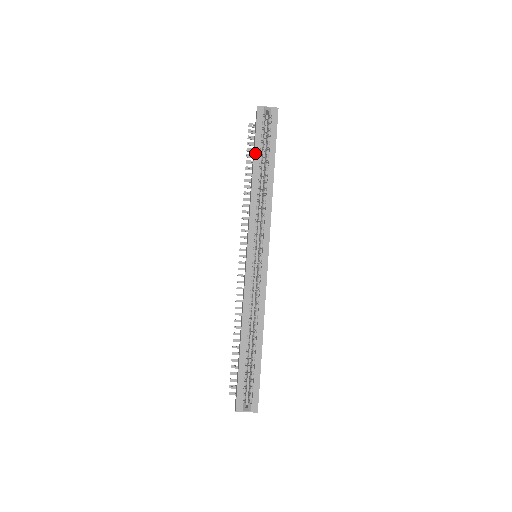
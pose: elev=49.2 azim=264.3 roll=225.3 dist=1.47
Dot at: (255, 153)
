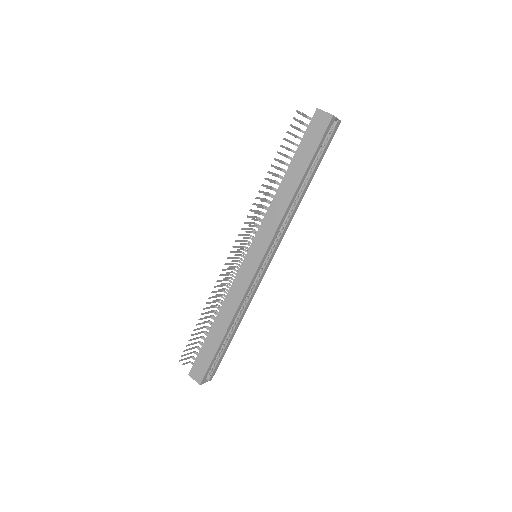
Dot at: (309, 166)
